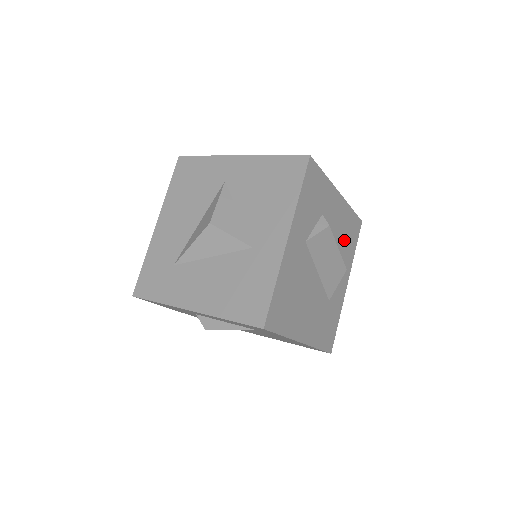
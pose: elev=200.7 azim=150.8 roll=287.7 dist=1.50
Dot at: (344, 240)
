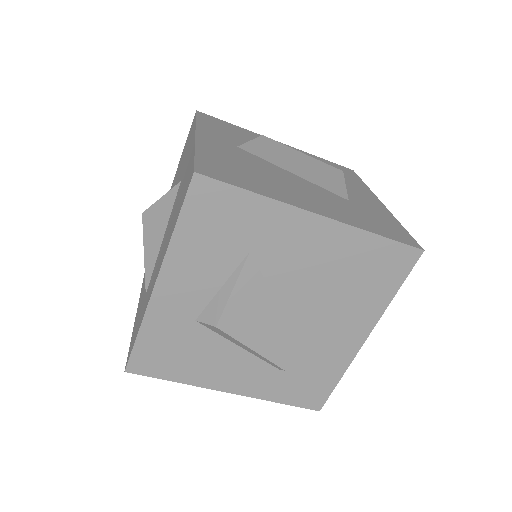
Dot at: occluded
